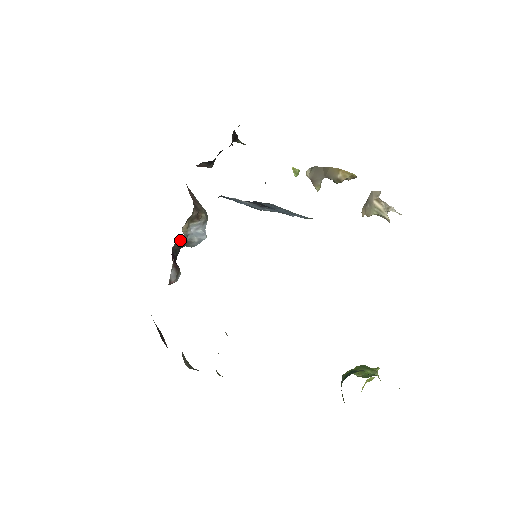
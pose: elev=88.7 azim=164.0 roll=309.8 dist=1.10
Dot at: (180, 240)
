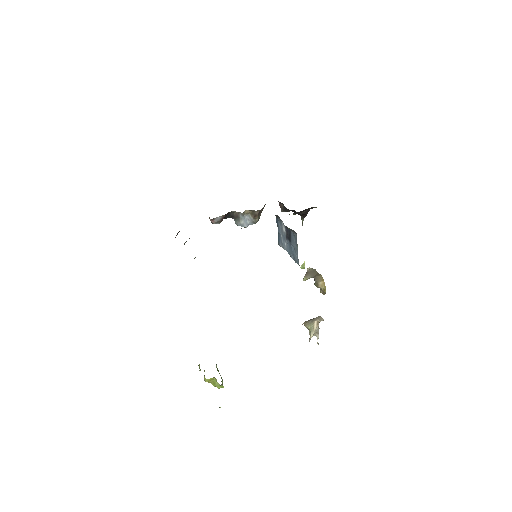
Dot at: (238, 213)
